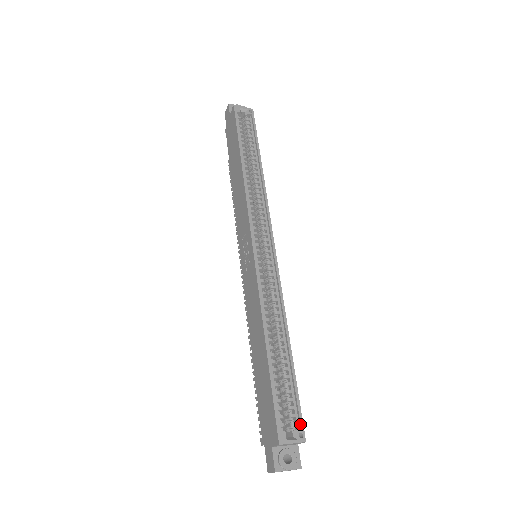
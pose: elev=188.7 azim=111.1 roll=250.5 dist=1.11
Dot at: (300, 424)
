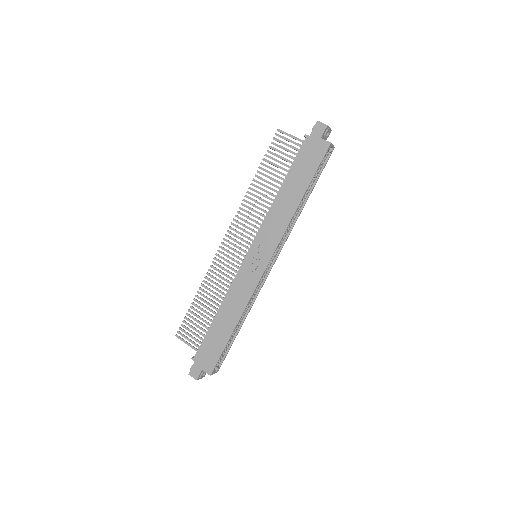
Dot at: occluded
